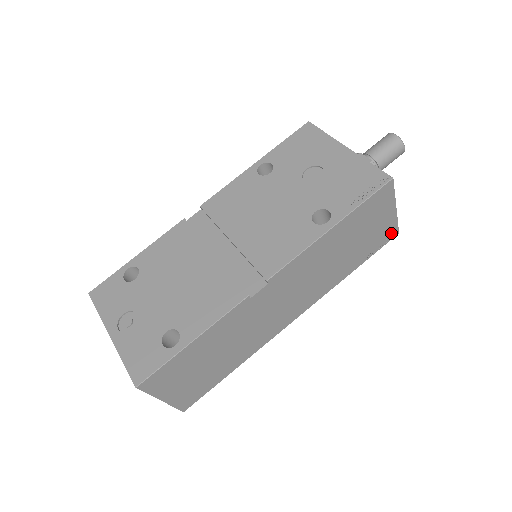
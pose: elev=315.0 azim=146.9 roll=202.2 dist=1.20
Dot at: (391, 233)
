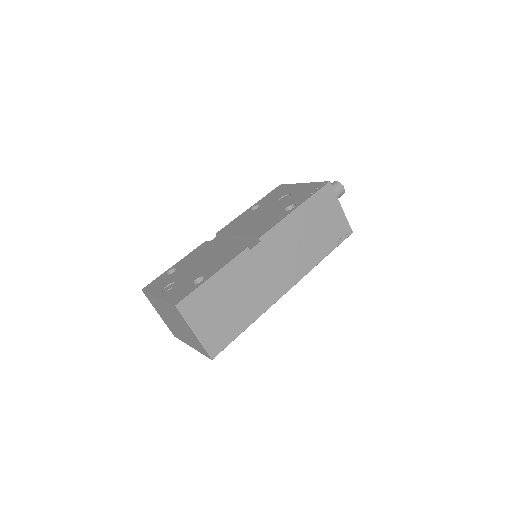
Dot at: (346, 230)
